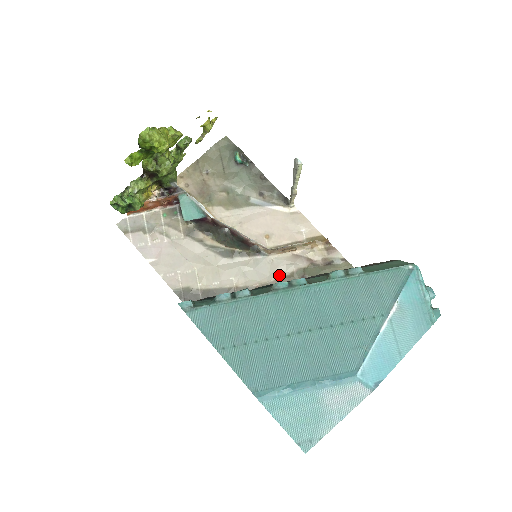
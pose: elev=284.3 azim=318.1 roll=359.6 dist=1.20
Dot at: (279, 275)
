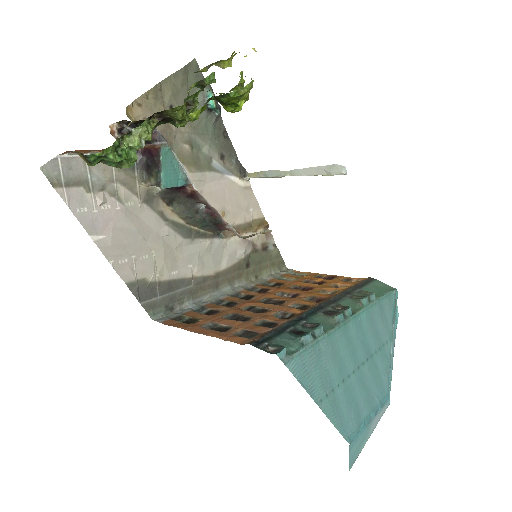
Dot at: (231, 262)
